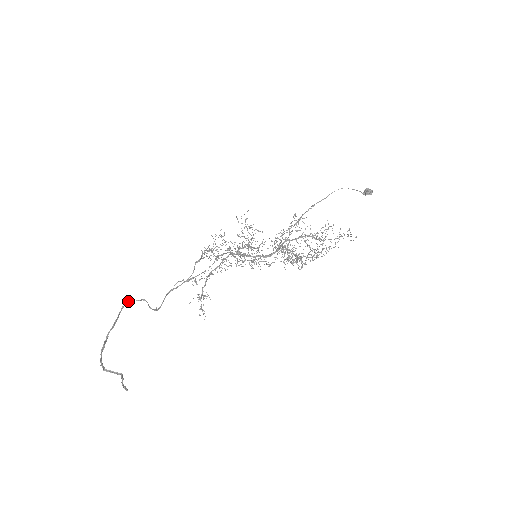
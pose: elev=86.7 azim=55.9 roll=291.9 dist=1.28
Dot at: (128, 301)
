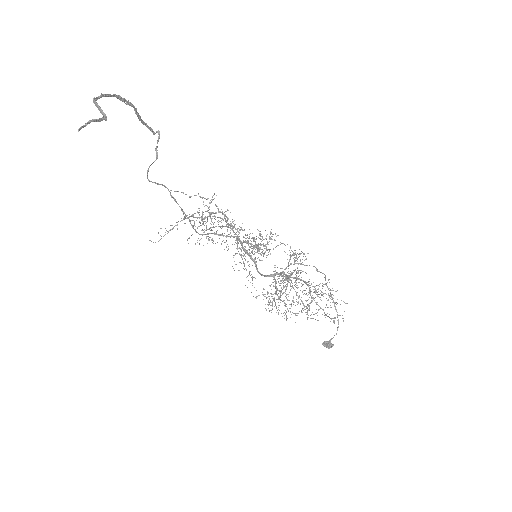
Dot at: occluded
